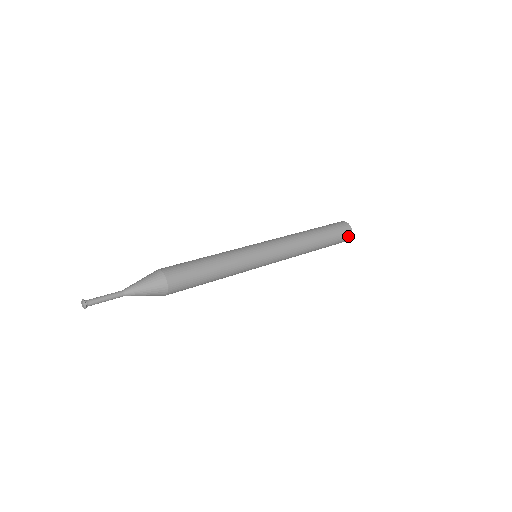
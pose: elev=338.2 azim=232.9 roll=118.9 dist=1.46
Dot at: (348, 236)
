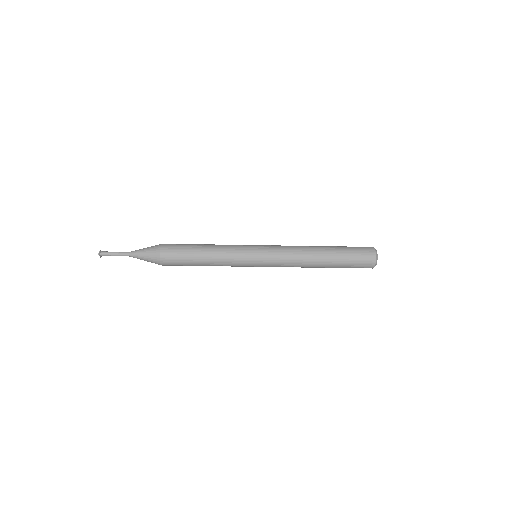
Dot at: (369, 250)
